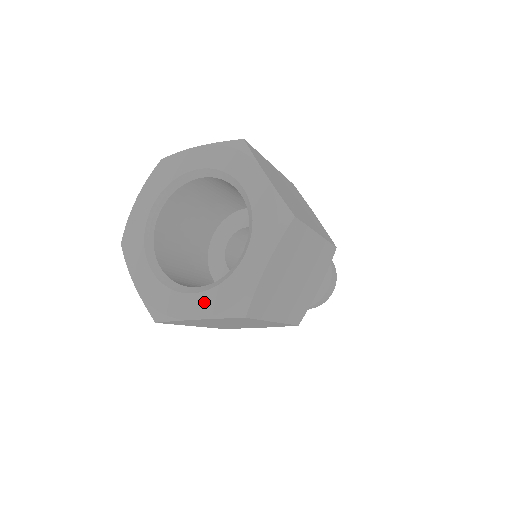
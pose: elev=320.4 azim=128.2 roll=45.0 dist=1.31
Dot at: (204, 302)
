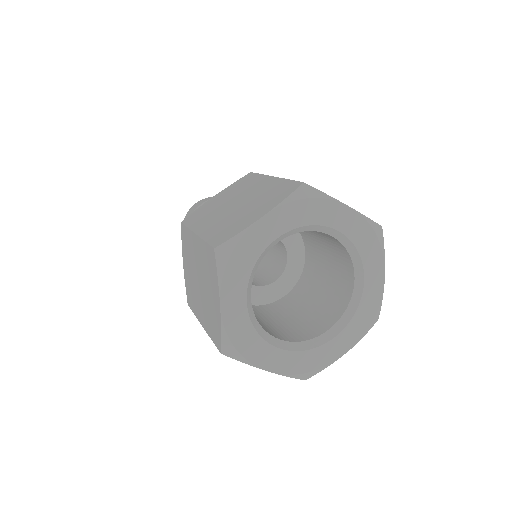
Dot at: (349, 335)
